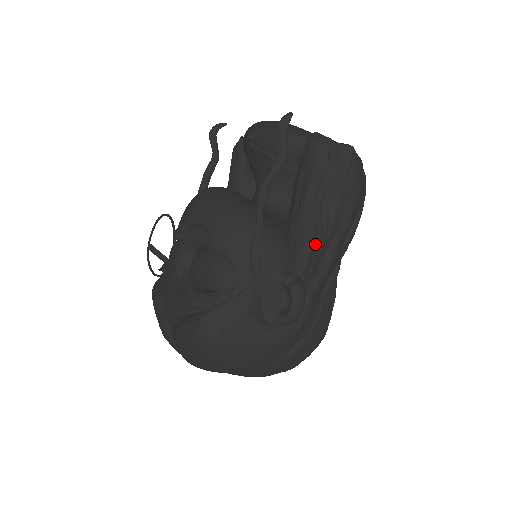
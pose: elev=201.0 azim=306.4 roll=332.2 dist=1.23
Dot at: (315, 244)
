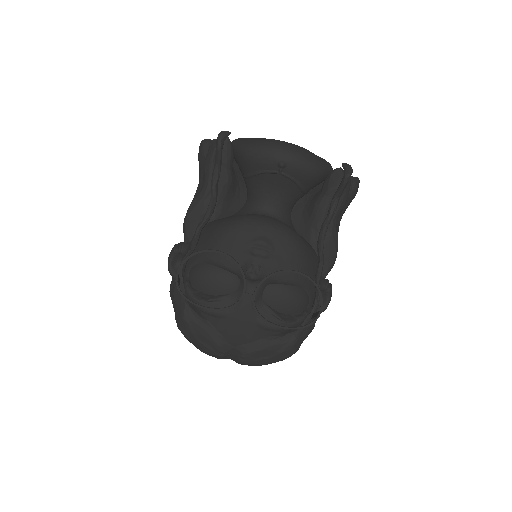
Dot at: occluded
